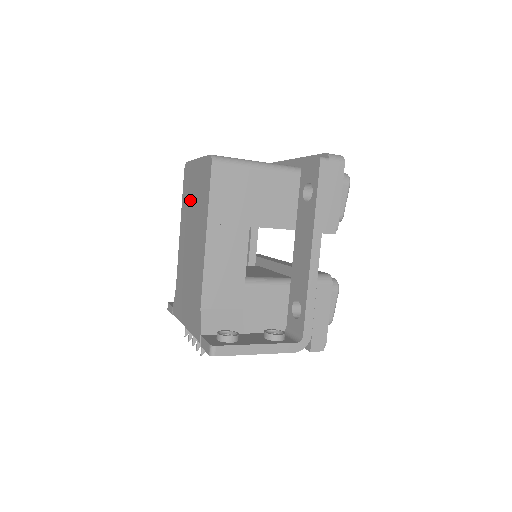
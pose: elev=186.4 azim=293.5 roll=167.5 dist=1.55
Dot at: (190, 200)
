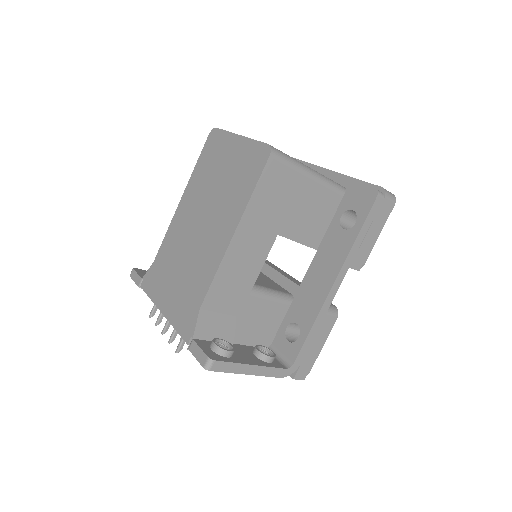
Dot at: (212, 176)
